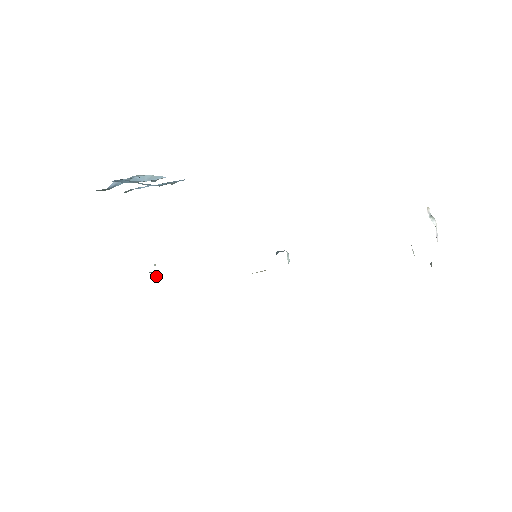
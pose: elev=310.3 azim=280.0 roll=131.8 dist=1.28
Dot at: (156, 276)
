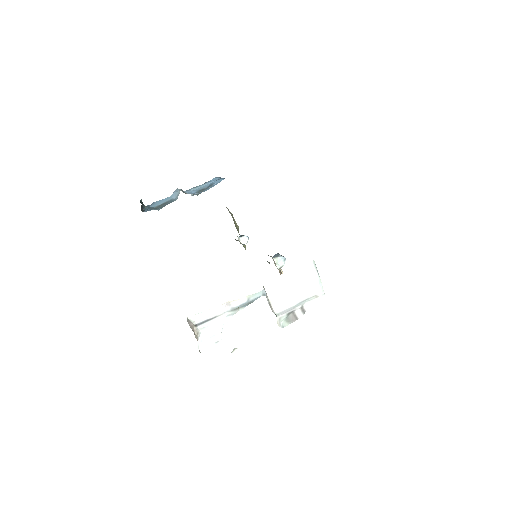
Dot at: (242, 240)
